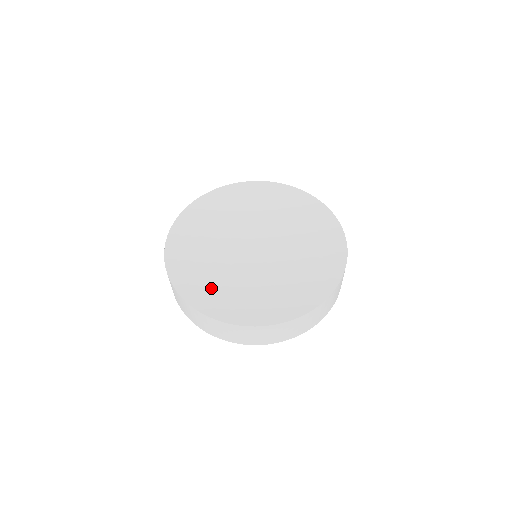
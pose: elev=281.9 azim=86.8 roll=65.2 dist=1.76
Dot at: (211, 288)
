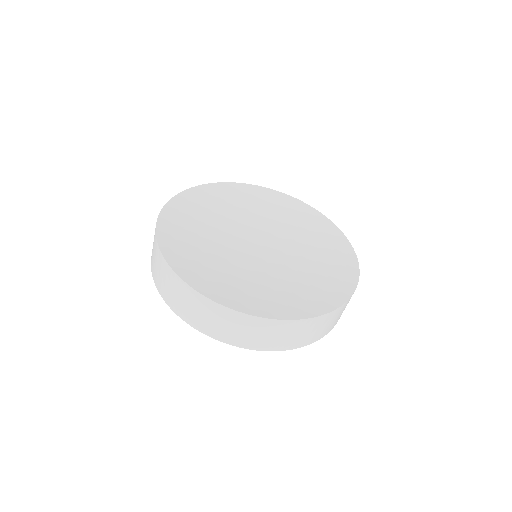
Dot at: (195, 254)
